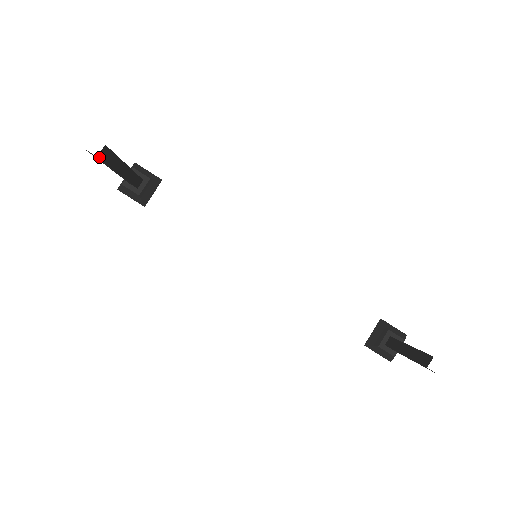
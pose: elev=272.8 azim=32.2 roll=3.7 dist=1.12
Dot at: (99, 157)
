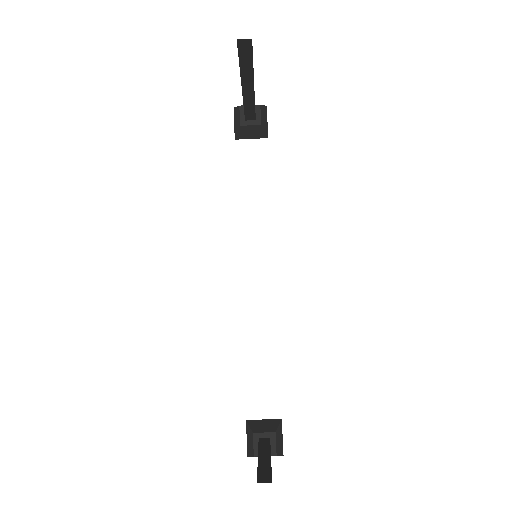
Dot at: (238, 42)
